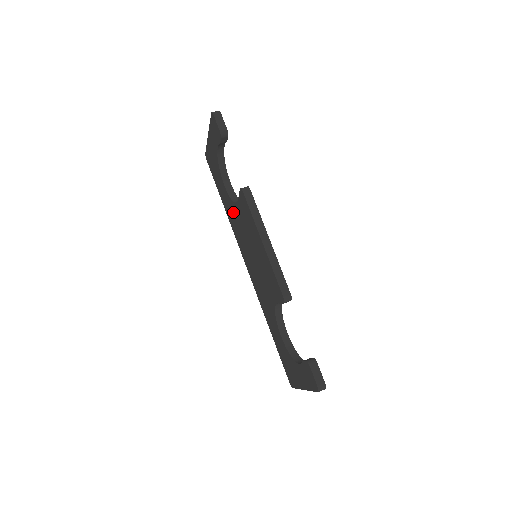
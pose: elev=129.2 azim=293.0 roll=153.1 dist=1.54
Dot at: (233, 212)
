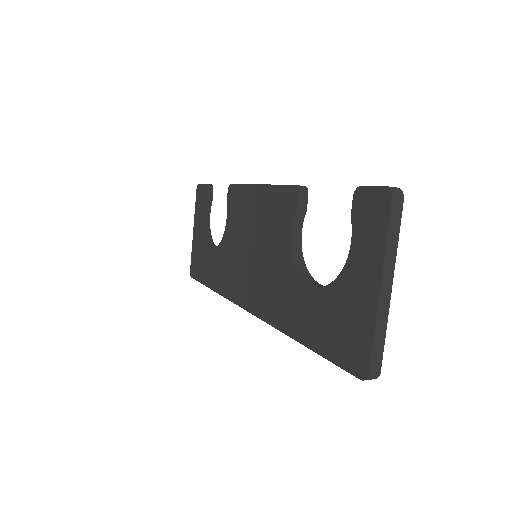
Dot at: (223, 257)
